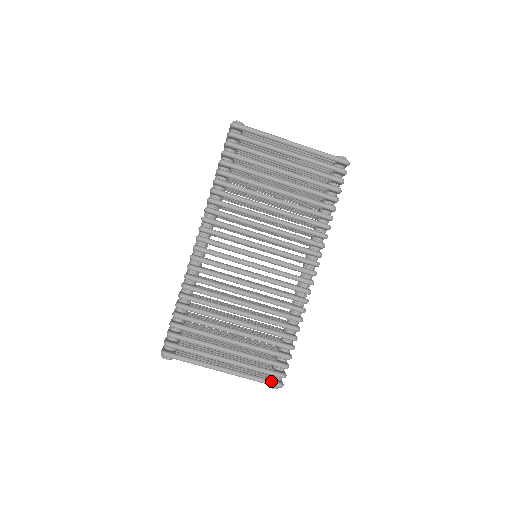
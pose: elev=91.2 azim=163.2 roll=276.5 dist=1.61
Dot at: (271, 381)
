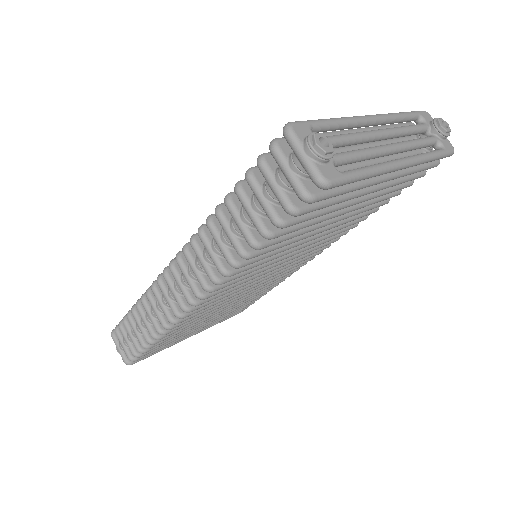
Dot at: (236, 314)
